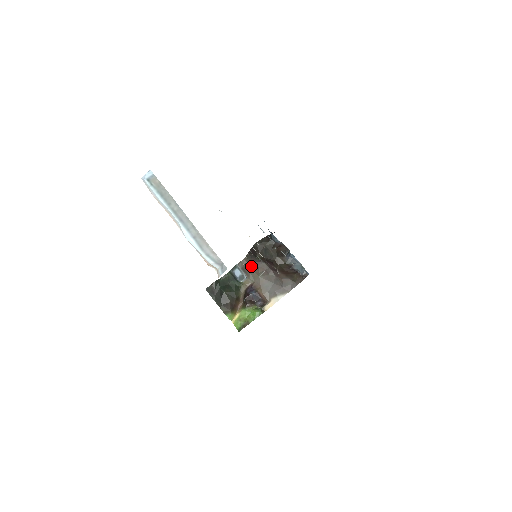
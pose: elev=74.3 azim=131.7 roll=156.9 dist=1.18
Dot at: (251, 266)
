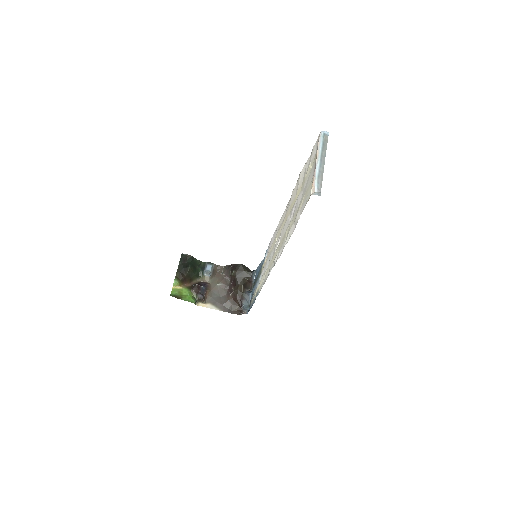
Dot at: (220, 274)
